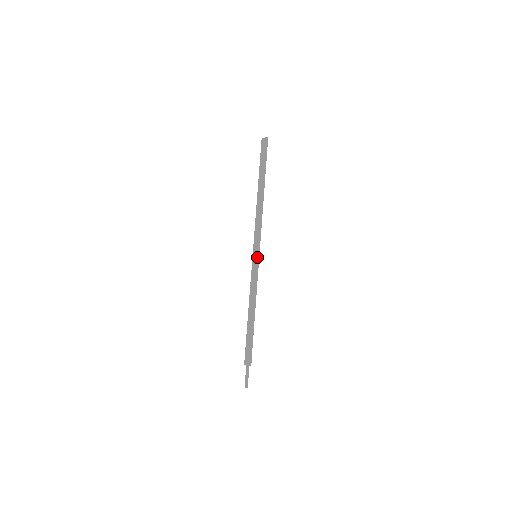
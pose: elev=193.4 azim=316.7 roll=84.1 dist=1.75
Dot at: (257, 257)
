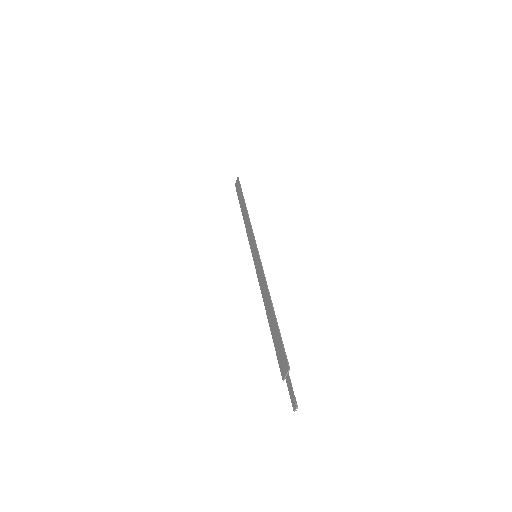
Dot at: (256, 254)
